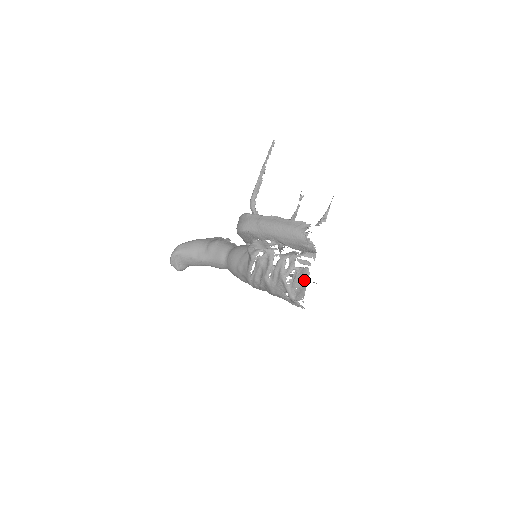
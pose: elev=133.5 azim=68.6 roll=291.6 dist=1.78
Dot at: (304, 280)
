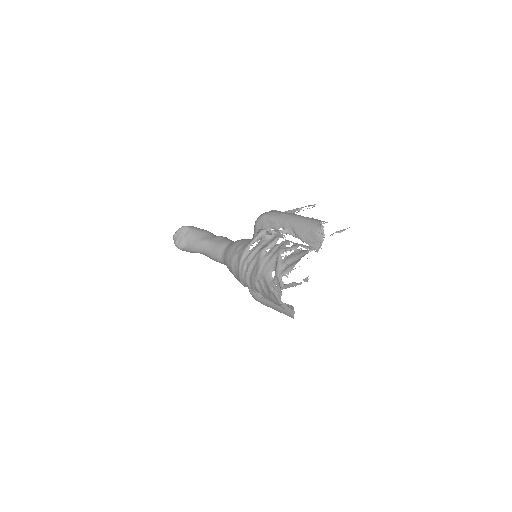
Dot at: (300, 256)
